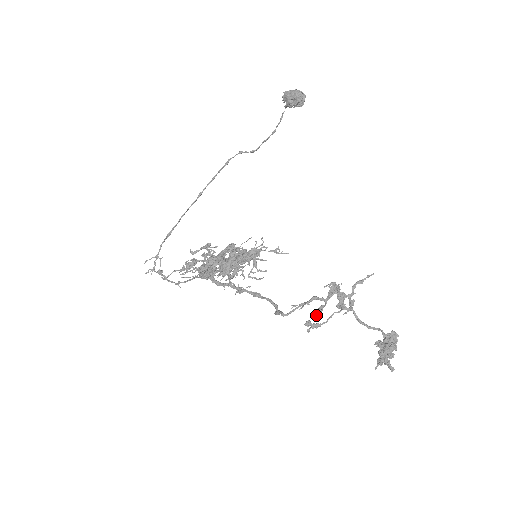
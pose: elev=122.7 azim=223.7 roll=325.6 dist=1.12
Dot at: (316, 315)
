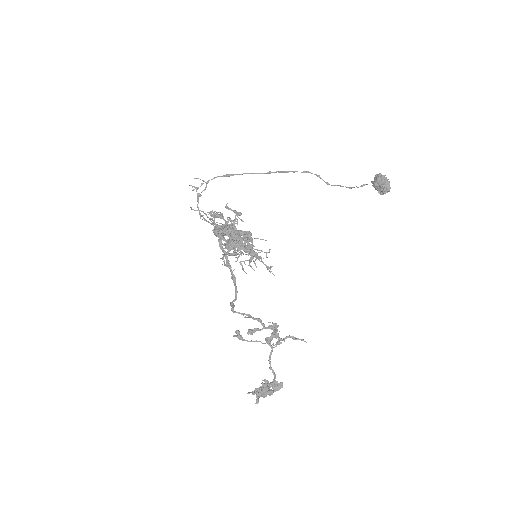
Dot at: (248, 331)
